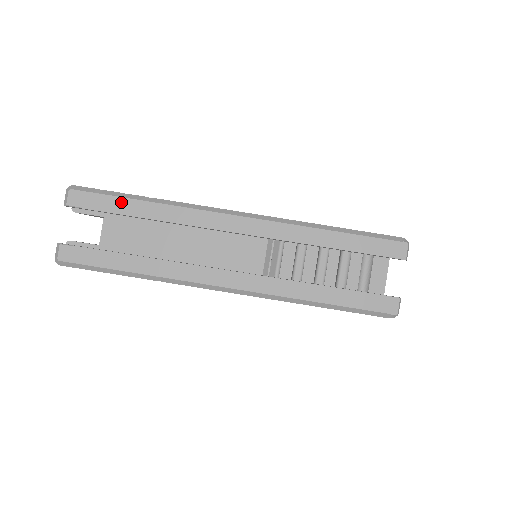
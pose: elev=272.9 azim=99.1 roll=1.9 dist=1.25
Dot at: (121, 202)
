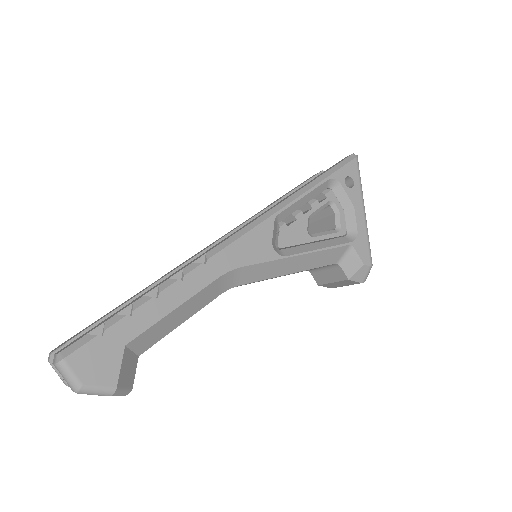
Dot at: (106, 314)
